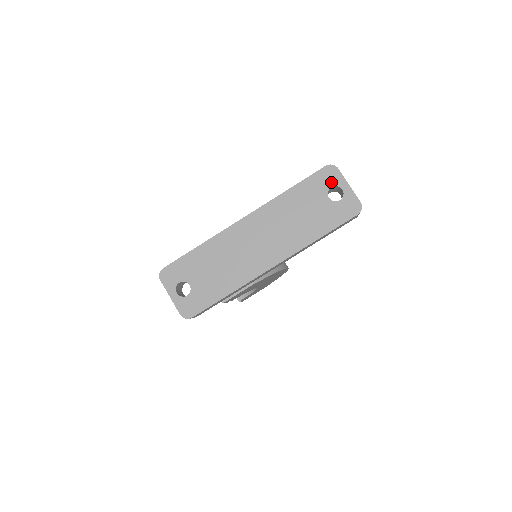
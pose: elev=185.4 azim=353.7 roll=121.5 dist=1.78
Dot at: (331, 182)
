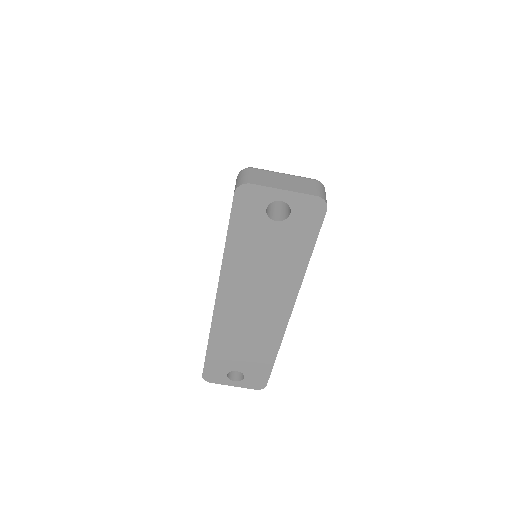
Dot at: (260, 204)
